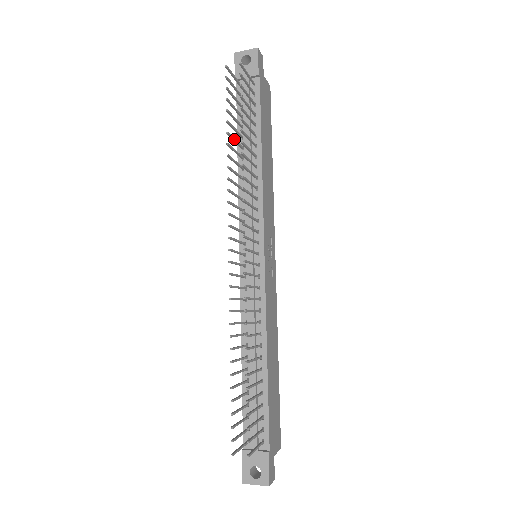
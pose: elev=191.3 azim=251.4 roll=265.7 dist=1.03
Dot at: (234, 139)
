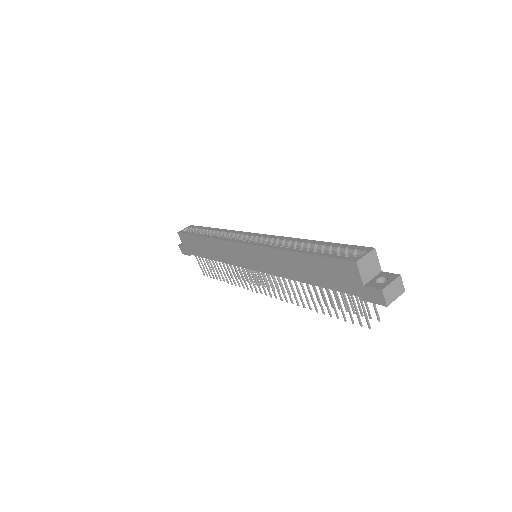
Dot at: (320, 301)
